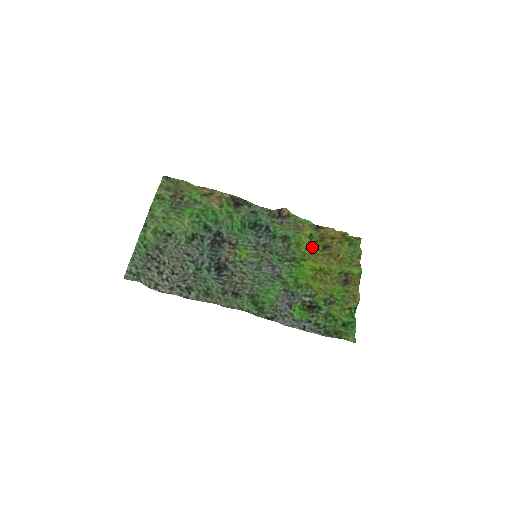
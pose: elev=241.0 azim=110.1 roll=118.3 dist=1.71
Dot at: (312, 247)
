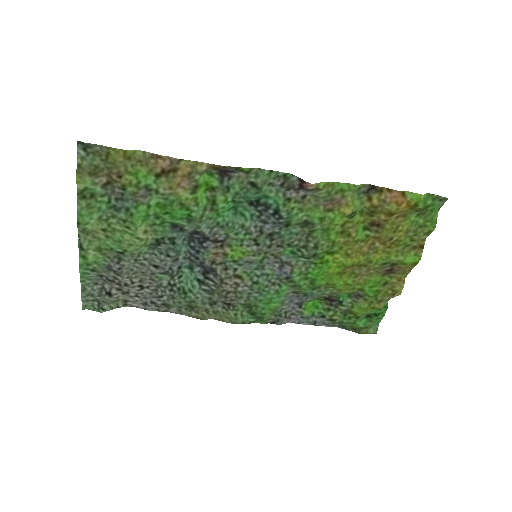
Dot at: (350, 230)
